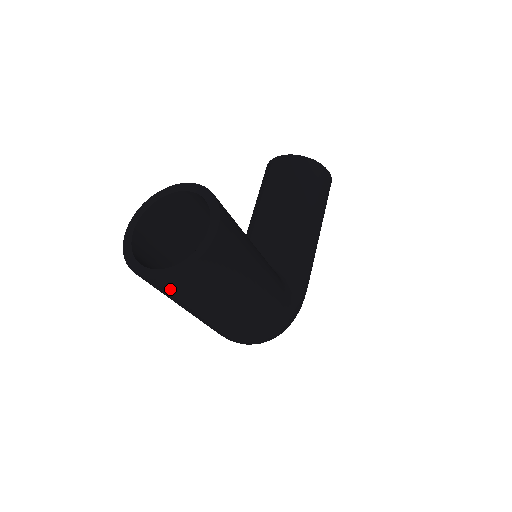
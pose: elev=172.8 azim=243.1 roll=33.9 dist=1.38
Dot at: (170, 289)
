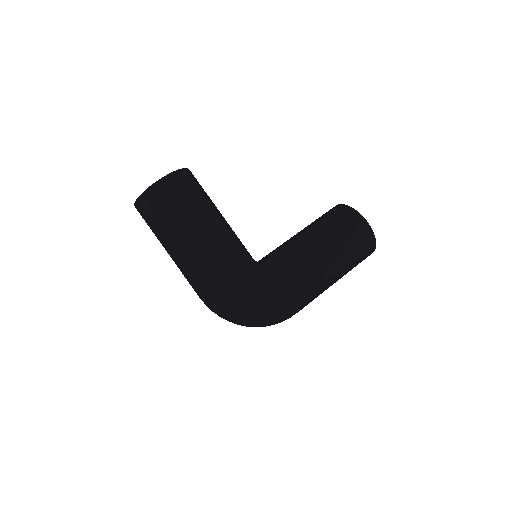
Dot at: (143, 215)
